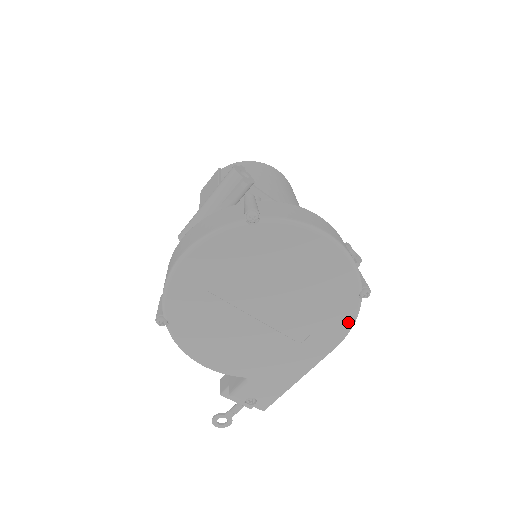
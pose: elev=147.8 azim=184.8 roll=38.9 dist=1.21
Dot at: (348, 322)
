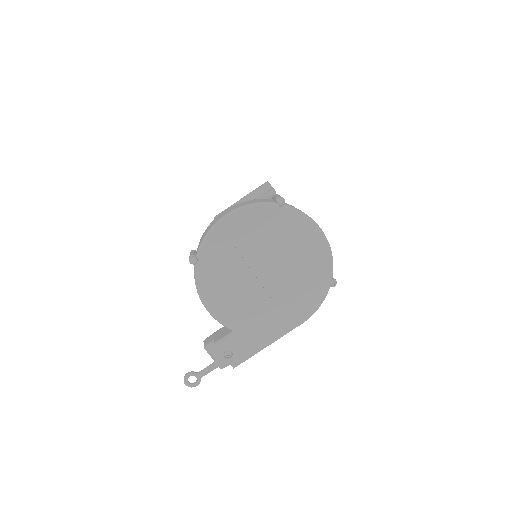
Dot at: (317, 303)
